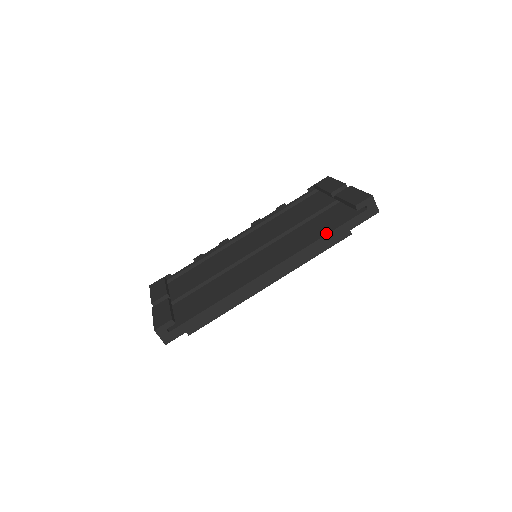
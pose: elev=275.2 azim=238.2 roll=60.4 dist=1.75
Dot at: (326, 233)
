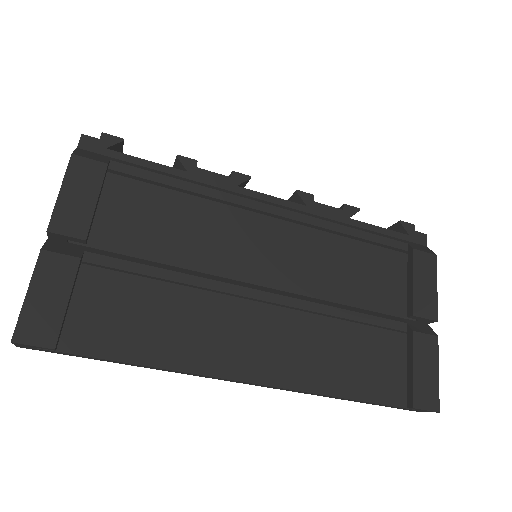
Dot at: (351, 396)
